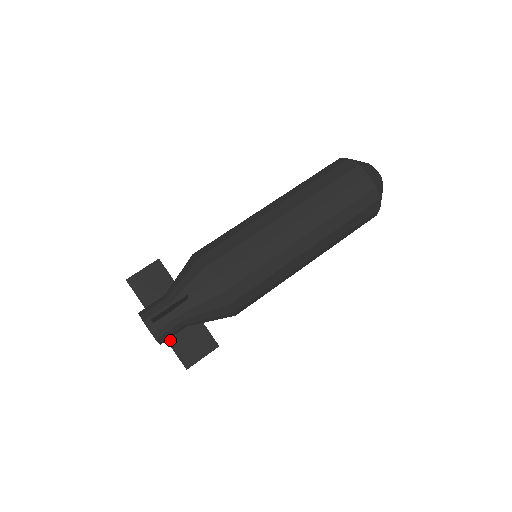
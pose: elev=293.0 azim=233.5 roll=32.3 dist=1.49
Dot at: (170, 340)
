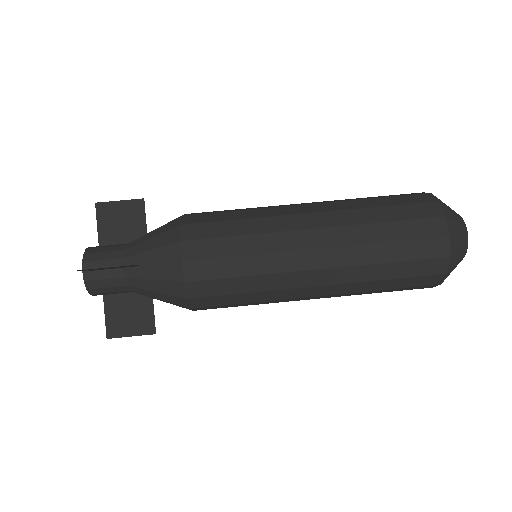
Dot at: (107, 296)
